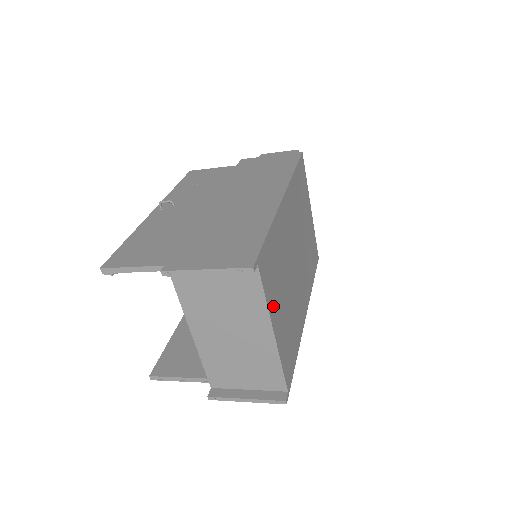
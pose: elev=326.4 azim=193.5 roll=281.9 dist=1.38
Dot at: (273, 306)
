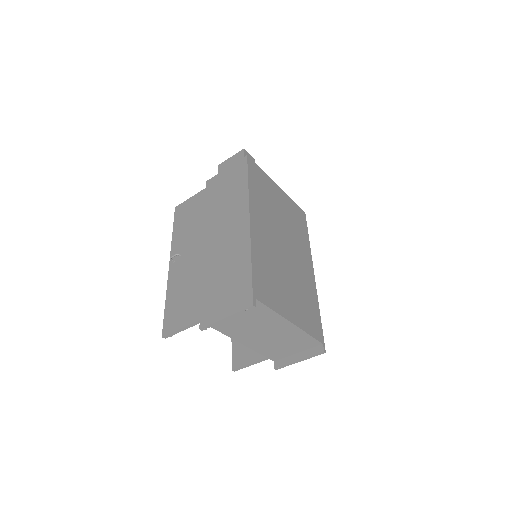
Dot at: (282, 307)
